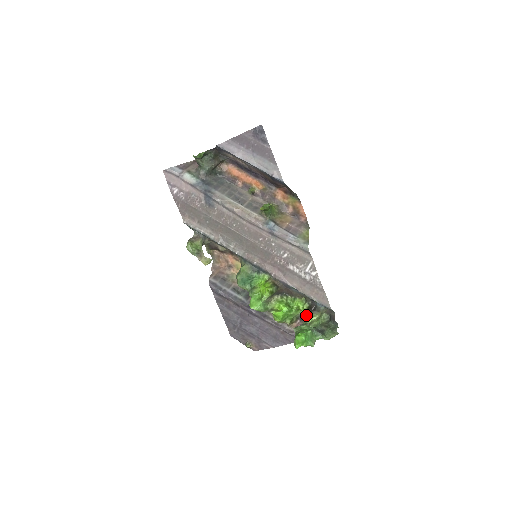
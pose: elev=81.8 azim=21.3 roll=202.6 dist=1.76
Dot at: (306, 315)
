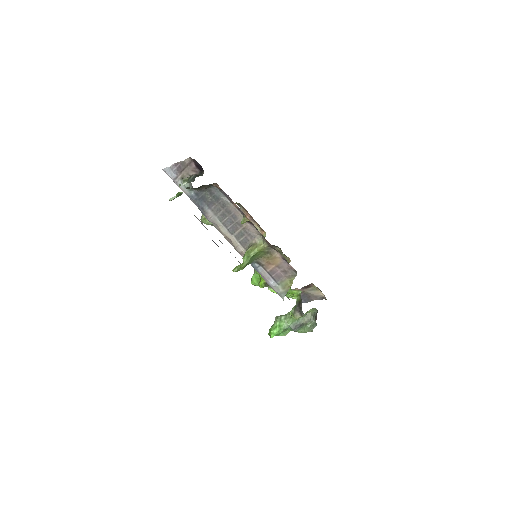
Dot at: (290, 311)
